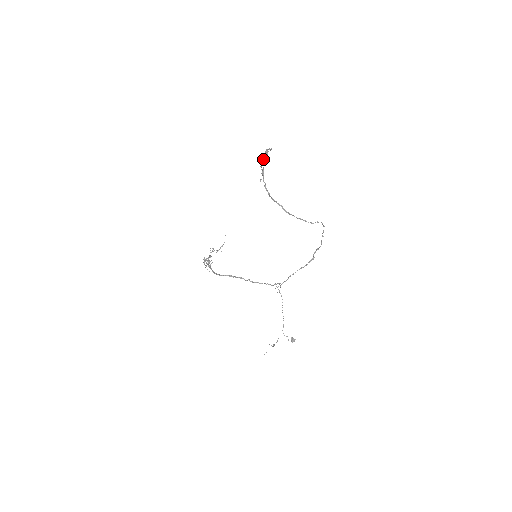
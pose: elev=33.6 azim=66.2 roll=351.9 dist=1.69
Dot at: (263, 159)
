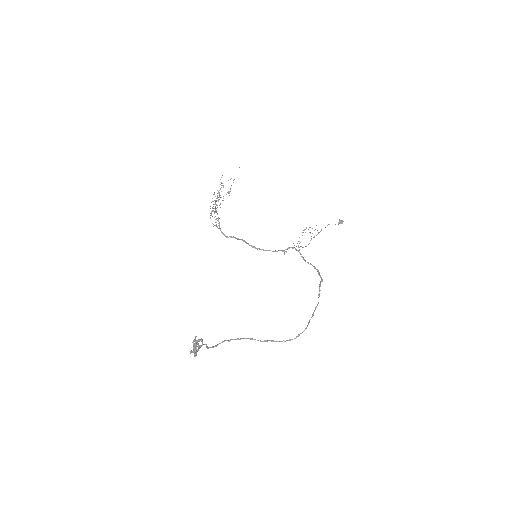
Dot at: (195, 340)
